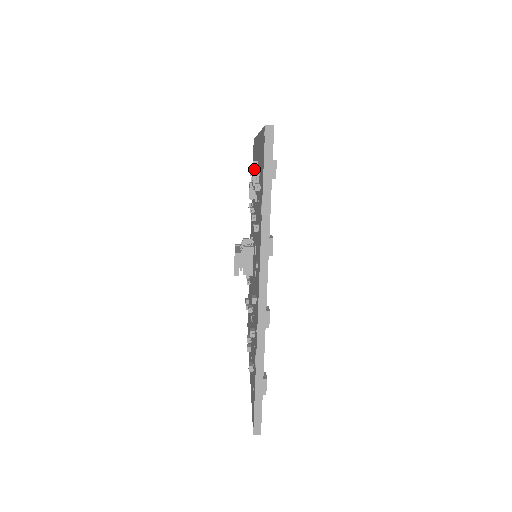
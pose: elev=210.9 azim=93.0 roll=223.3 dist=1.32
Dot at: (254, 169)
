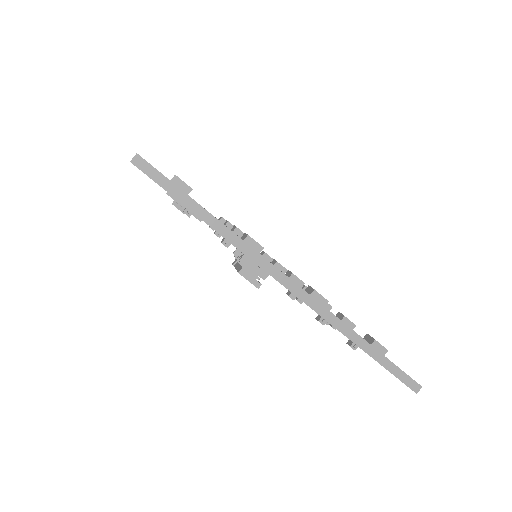
Dot at: (174, 199)
